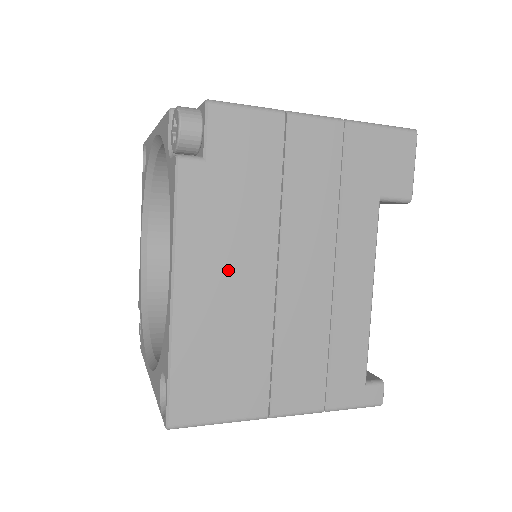
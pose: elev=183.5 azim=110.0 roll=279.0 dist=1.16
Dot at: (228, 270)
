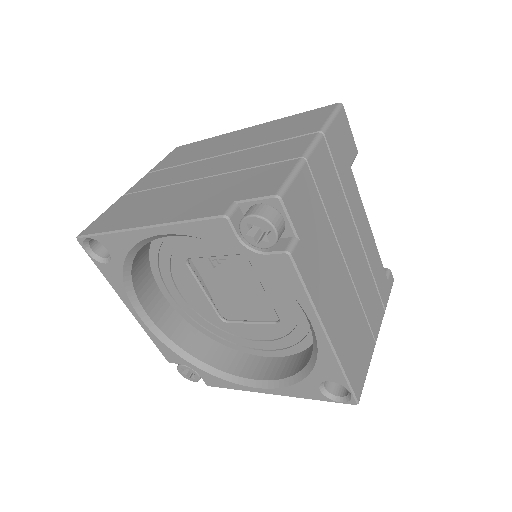
Dot at: (335, 291)
